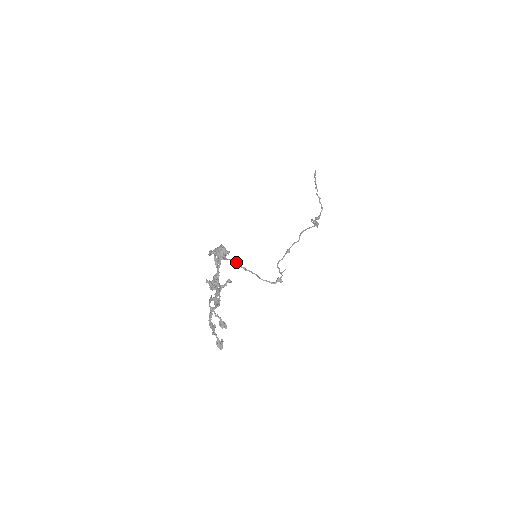
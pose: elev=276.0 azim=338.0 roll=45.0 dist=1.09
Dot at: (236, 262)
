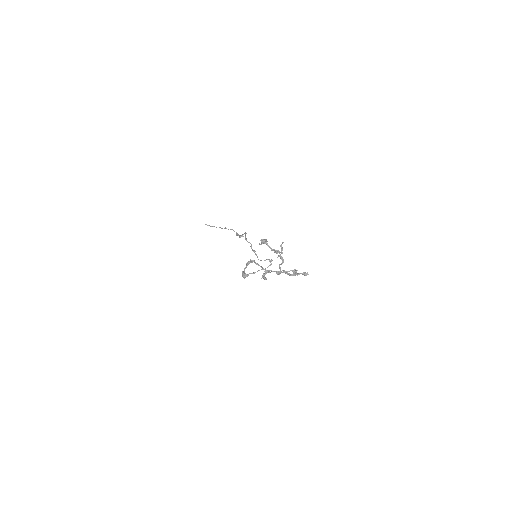
Dot at: occluded
